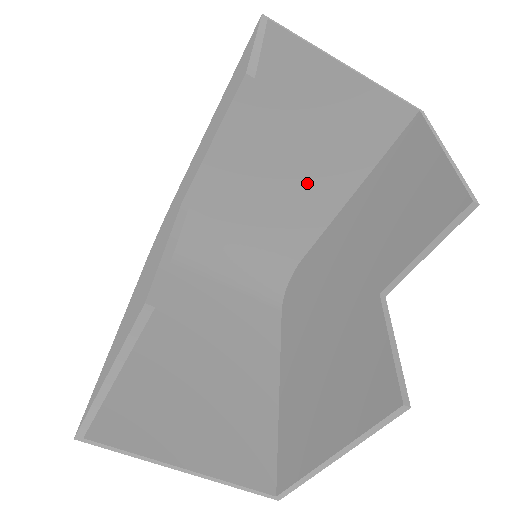
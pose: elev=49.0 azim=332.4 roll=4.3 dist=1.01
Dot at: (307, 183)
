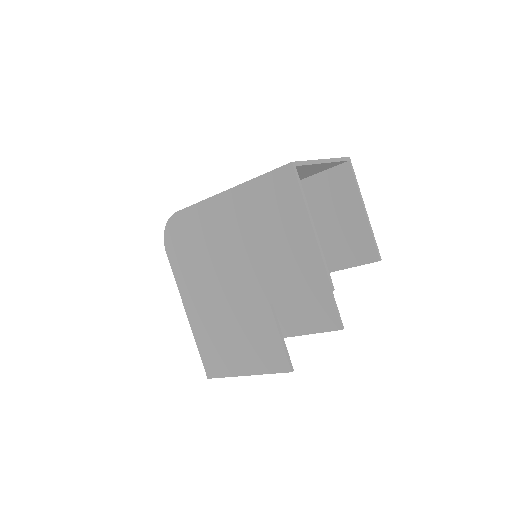
Dot at: occluded
